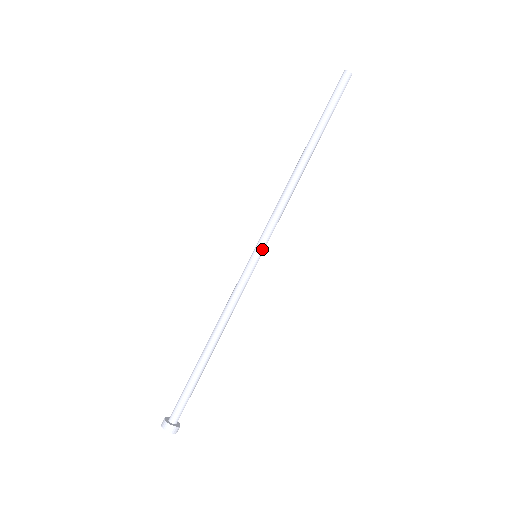
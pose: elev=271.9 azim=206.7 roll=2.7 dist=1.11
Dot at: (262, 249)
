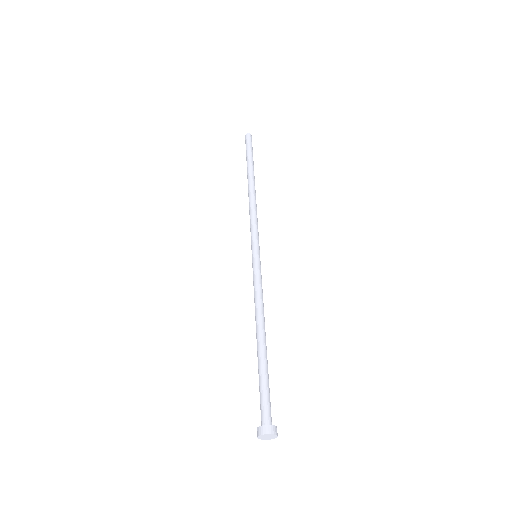
Dot at: (257, 248)
